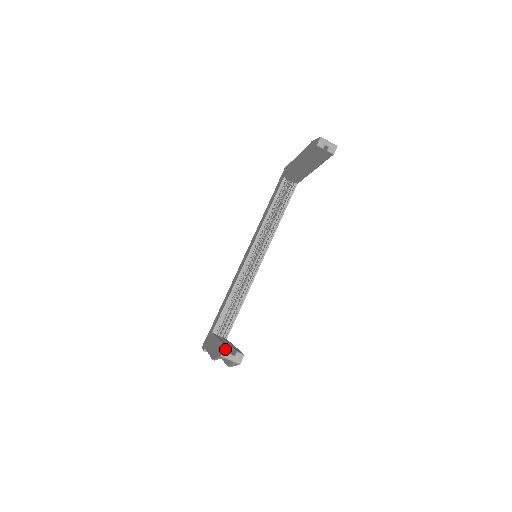
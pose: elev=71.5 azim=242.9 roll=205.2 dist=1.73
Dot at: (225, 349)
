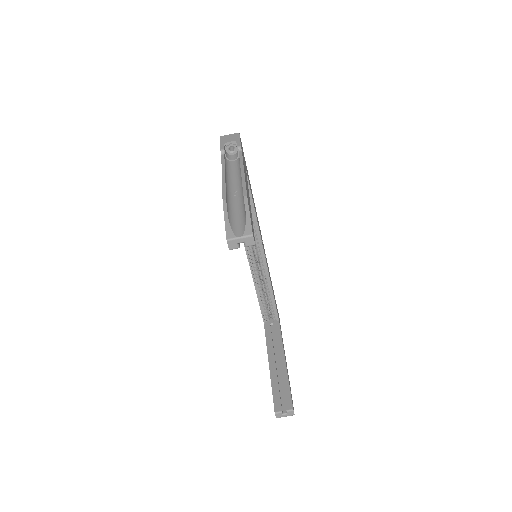
Dot at: (276, 415)
